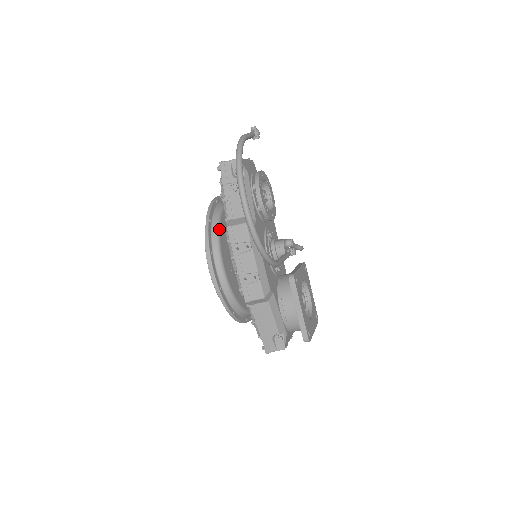
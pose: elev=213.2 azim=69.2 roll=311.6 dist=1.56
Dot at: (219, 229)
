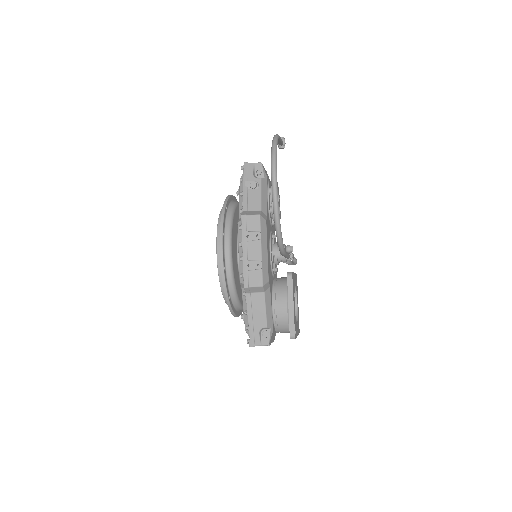
Dot at: (233, 217)
